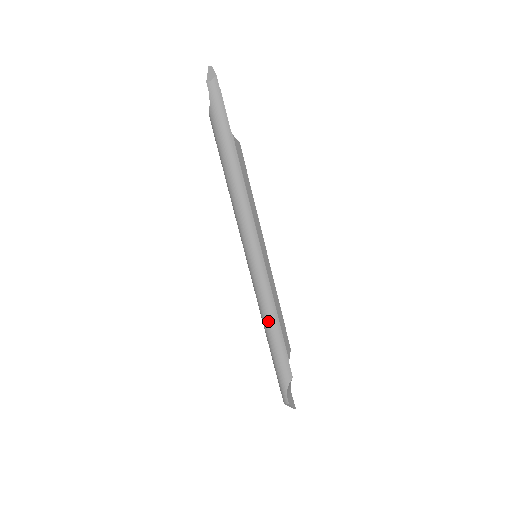
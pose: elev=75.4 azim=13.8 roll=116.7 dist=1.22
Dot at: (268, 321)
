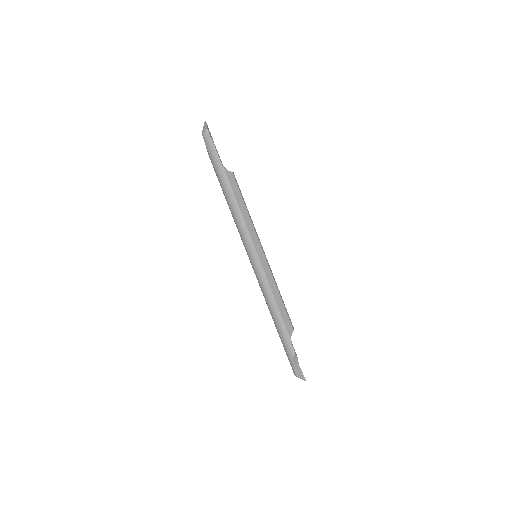
Dot at: (269, 307)
